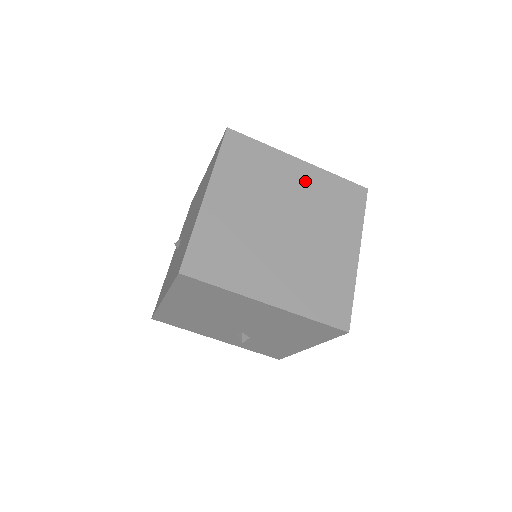
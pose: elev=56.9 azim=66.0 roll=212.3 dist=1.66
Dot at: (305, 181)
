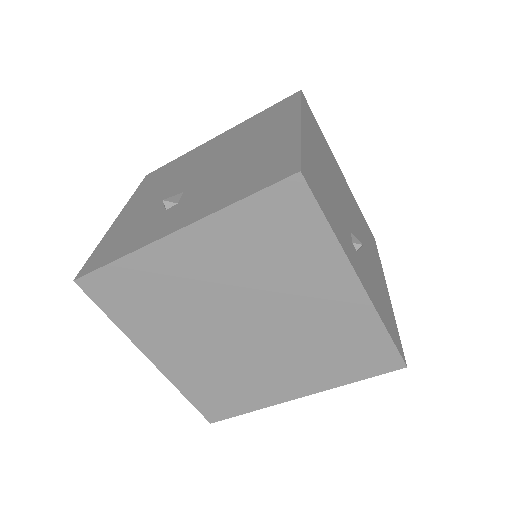
Dot at: (211, 256)
